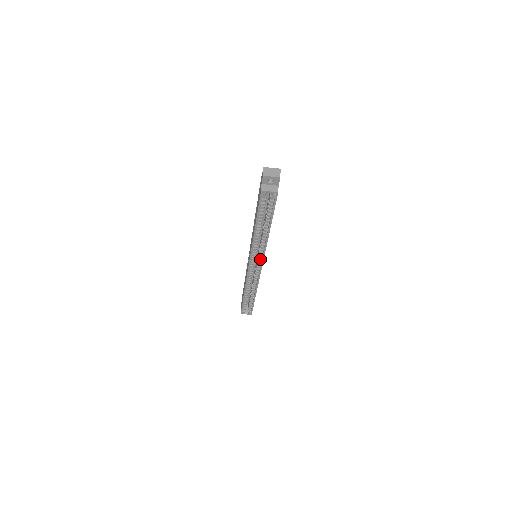
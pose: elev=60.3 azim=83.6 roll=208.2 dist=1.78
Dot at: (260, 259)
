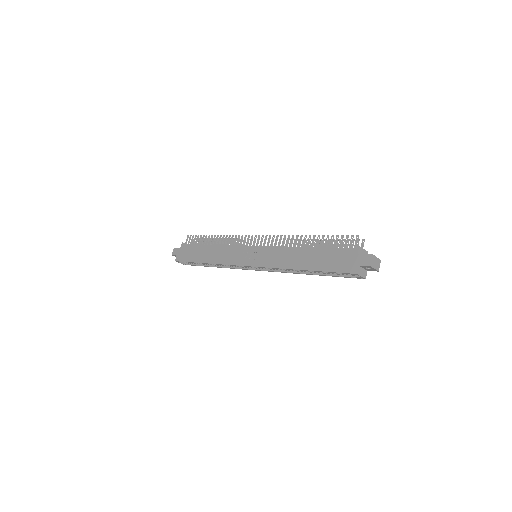
Dot at: occluded
